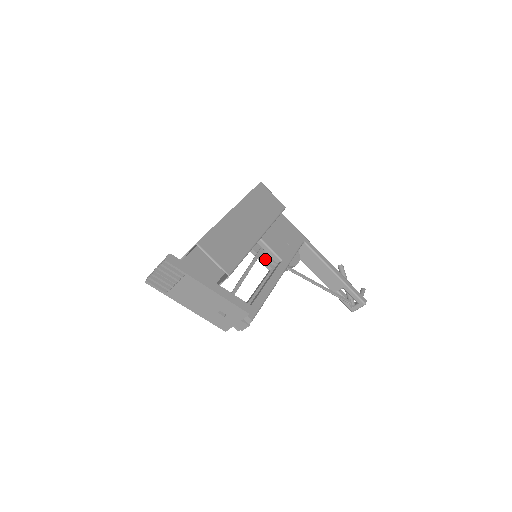
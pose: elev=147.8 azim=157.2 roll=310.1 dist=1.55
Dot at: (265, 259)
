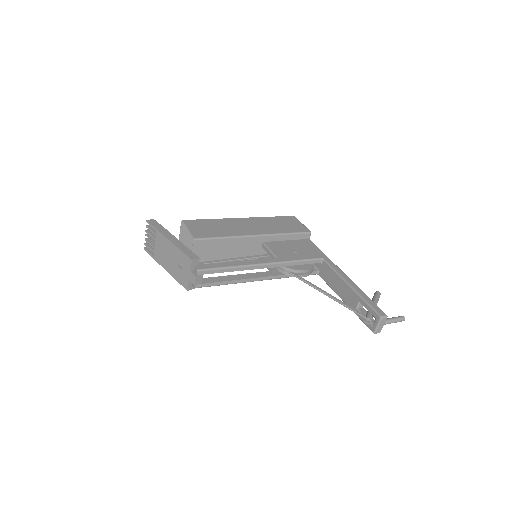
Dot at: occluded
